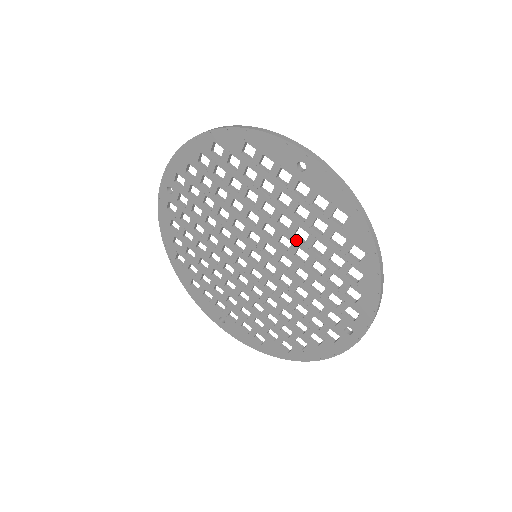
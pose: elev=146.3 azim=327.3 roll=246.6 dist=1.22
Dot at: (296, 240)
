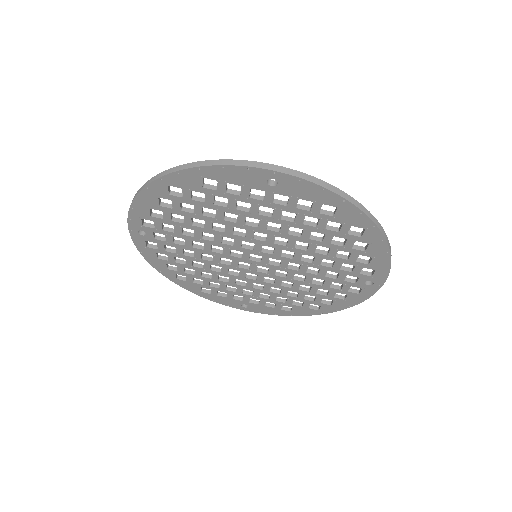
Dot at: (292, 237)
